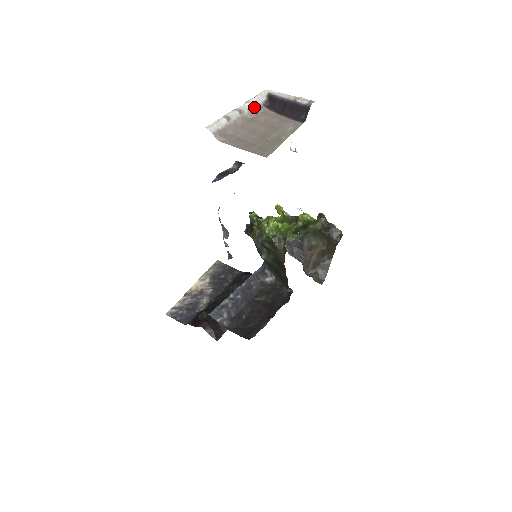
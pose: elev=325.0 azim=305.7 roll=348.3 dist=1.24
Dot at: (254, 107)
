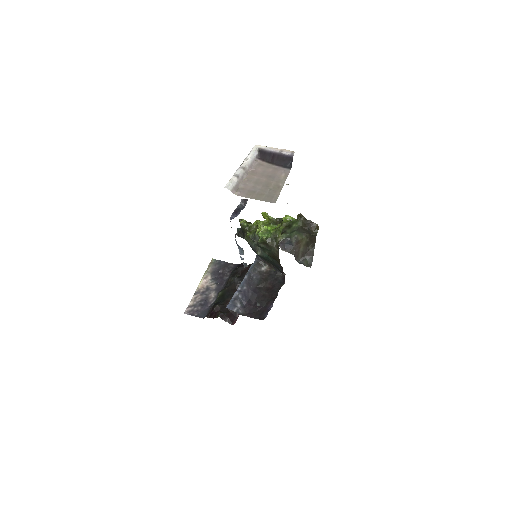
Dot at: (251, 162)
